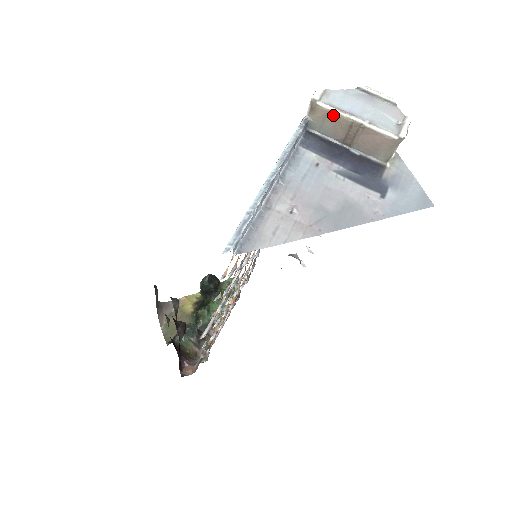
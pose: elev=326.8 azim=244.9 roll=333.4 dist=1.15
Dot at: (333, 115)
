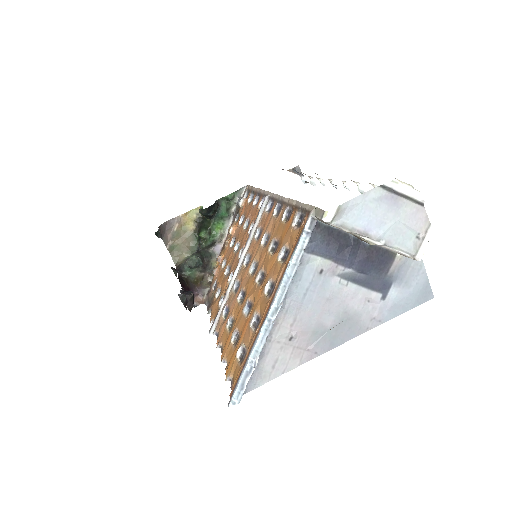
Dot at: (345, 231)
